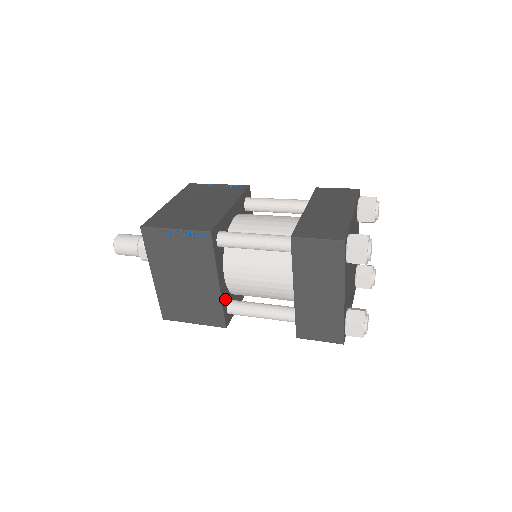
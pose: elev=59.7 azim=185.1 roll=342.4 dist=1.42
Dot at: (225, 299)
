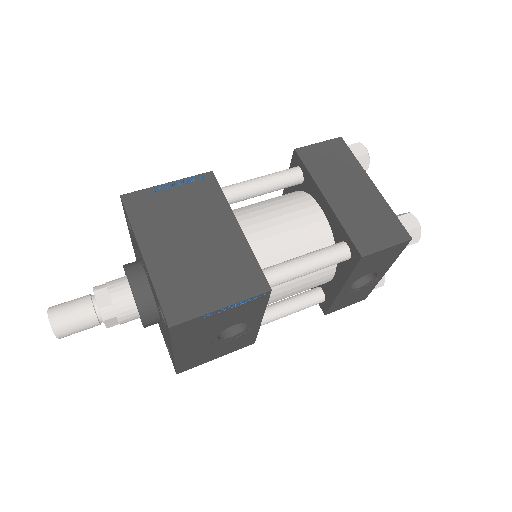
Dot at: occluded
